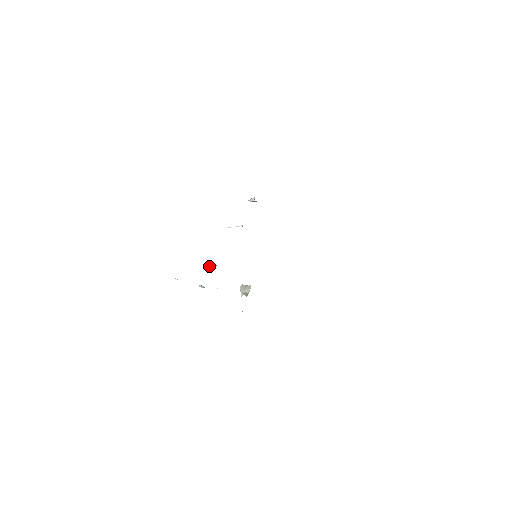
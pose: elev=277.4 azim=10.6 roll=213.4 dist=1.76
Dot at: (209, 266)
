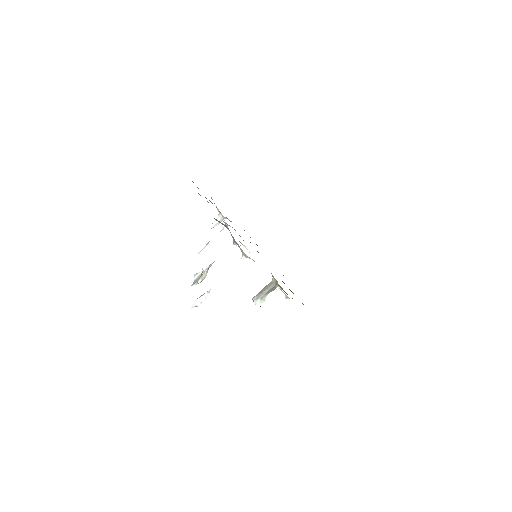
Dot at: (198, 278)
